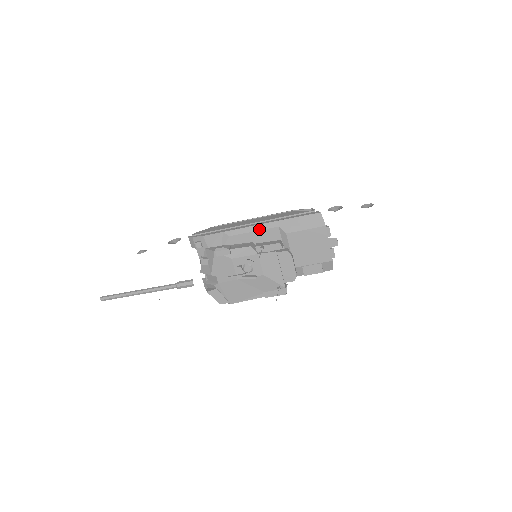
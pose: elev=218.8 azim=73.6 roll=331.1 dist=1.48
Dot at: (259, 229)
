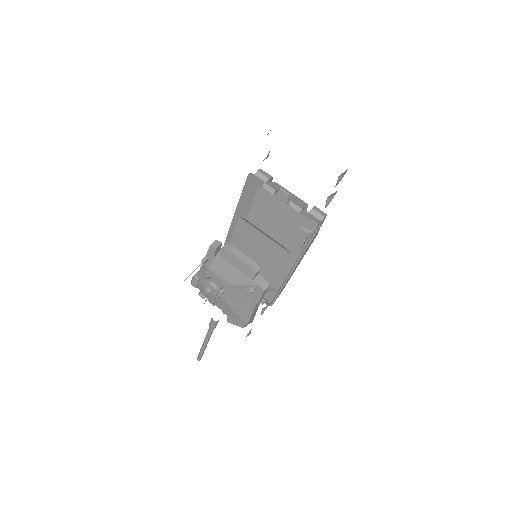
Dot at: (233, 230)
